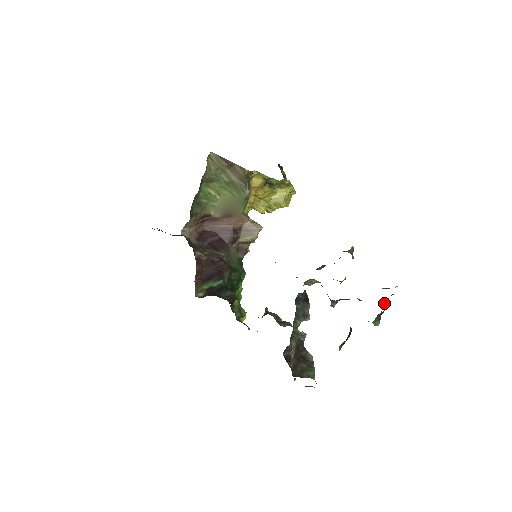
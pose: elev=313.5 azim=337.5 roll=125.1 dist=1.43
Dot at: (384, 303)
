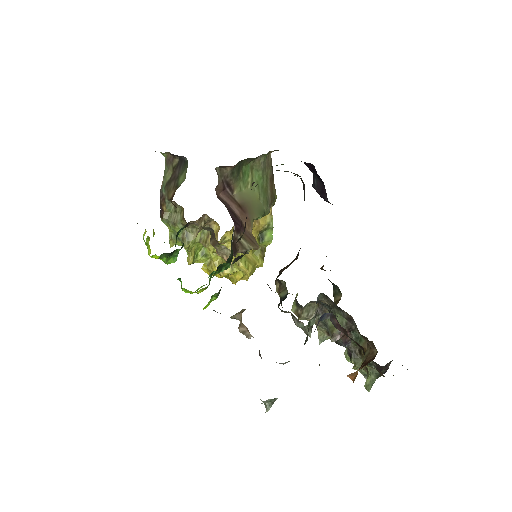
Dot at: occluded
